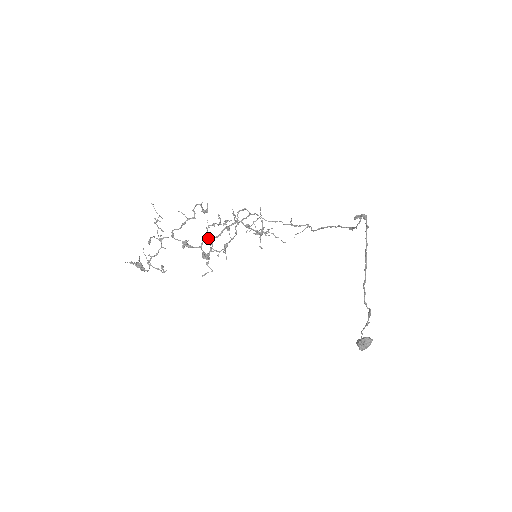
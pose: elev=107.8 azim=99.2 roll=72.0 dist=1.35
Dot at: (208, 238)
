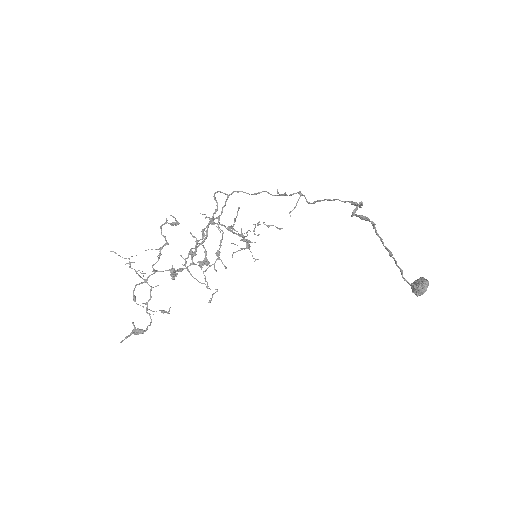
Dot at: (195, 249)
